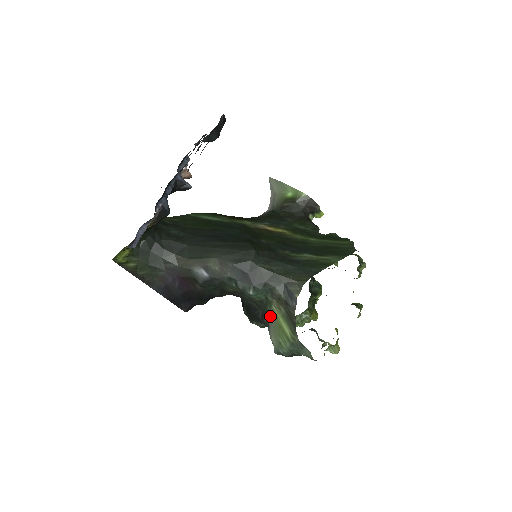
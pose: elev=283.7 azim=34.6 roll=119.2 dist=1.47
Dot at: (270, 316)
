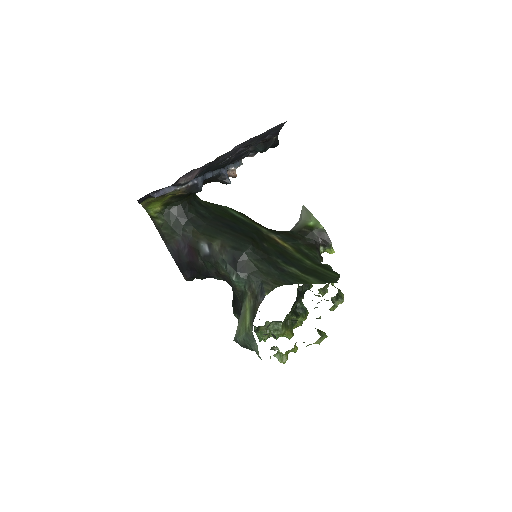
Dot at: (243, 307)
